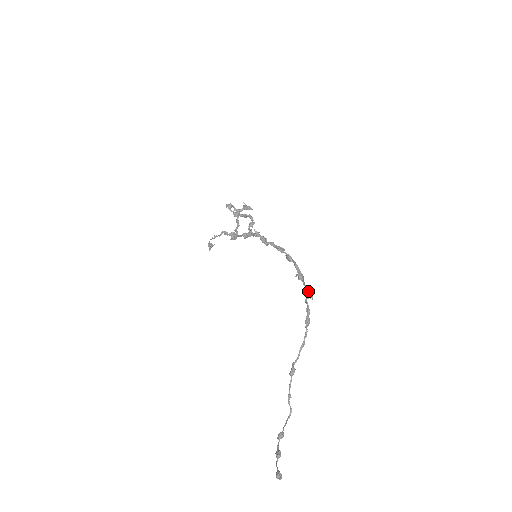
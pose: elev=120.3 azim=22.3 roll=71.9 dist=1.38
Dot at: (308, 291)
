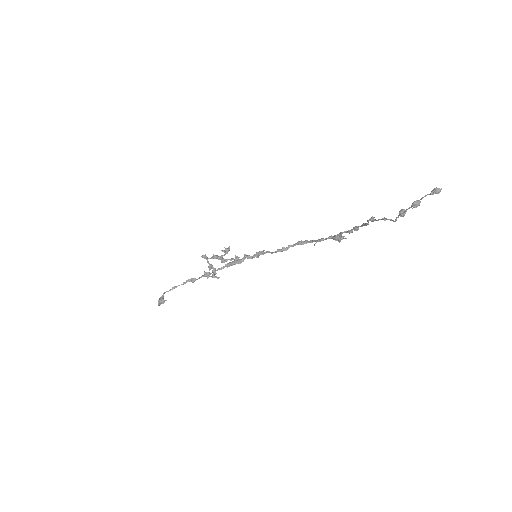
Dot at: (338, 235)
